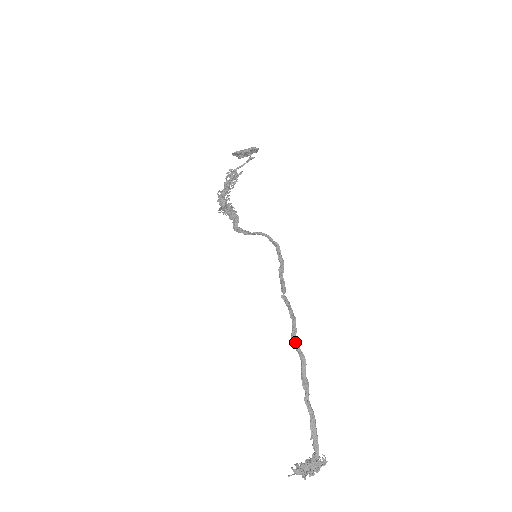
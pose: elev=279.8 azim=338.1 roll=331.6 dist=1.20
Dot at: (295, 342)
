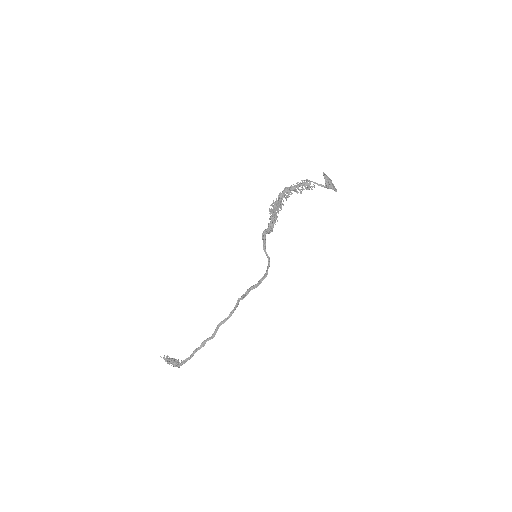
Dot at: (218, 327)
